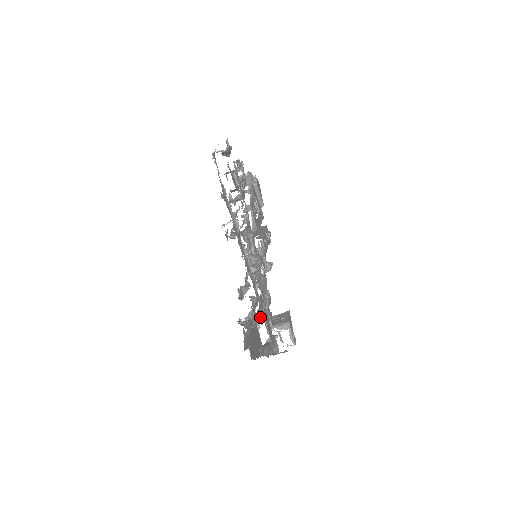
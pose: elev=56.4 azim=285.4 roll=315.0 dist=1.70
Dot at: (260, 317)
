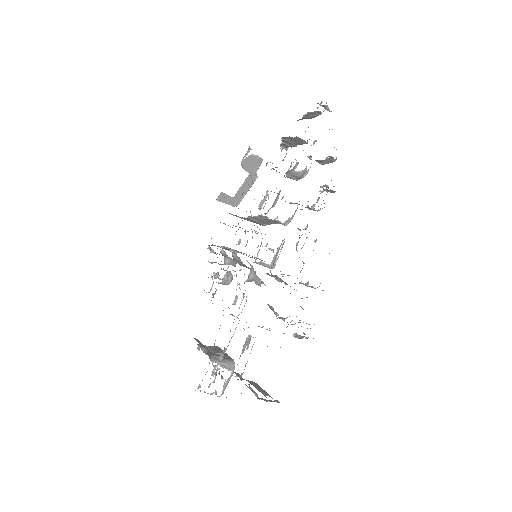
Dot at: occluded
